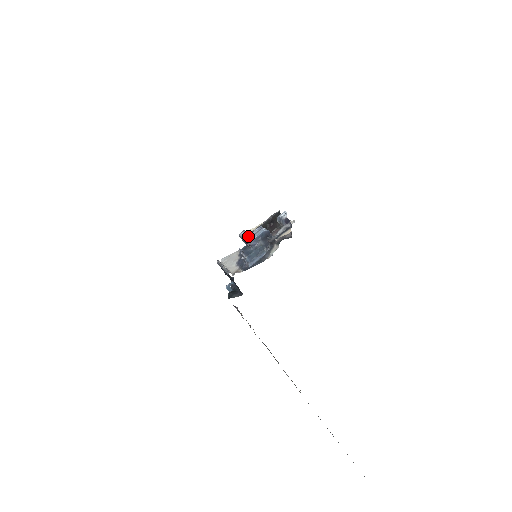
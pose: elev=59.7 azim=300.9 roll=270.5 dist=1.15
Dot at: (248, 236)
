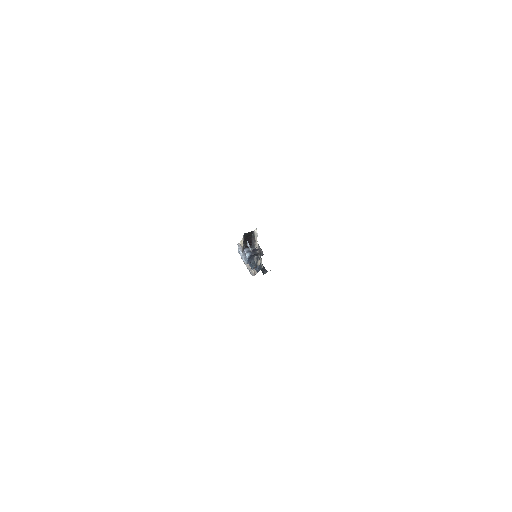
Dot at: (243, 259)
